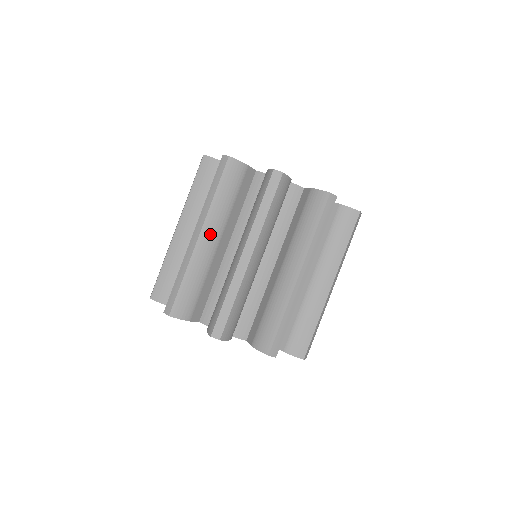
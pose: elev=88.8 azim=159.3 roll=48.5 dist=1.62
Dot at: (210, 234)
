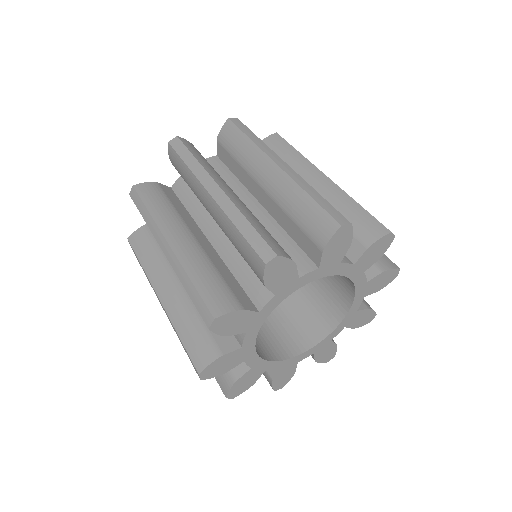
Dot at: (225, 186)
